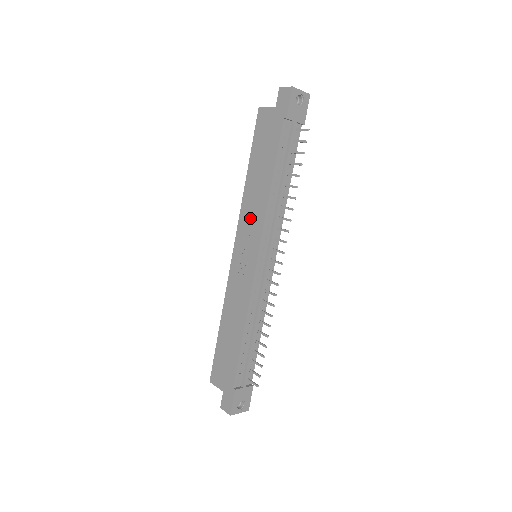
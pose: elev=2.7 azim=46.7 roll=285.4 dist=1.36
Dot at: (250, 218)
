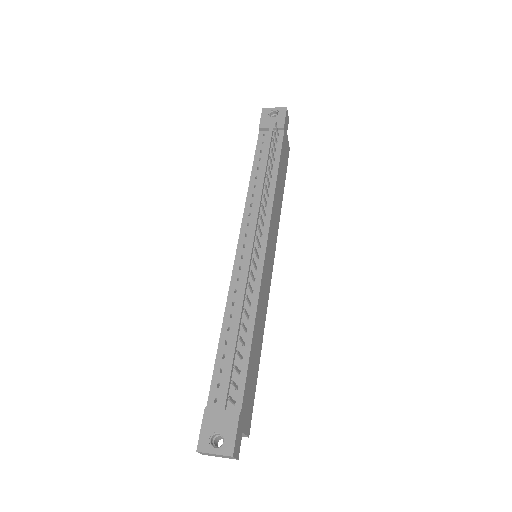
Dot at: occluded
